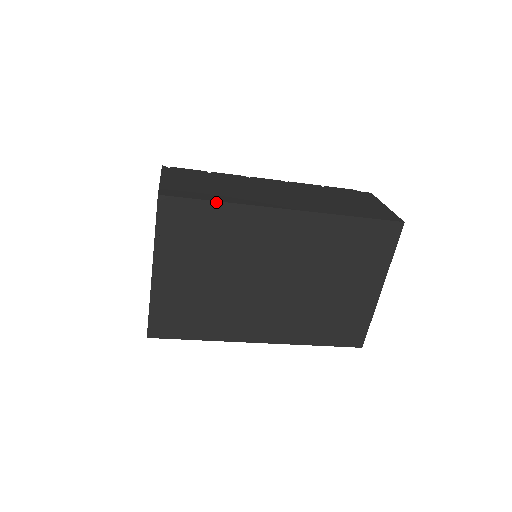
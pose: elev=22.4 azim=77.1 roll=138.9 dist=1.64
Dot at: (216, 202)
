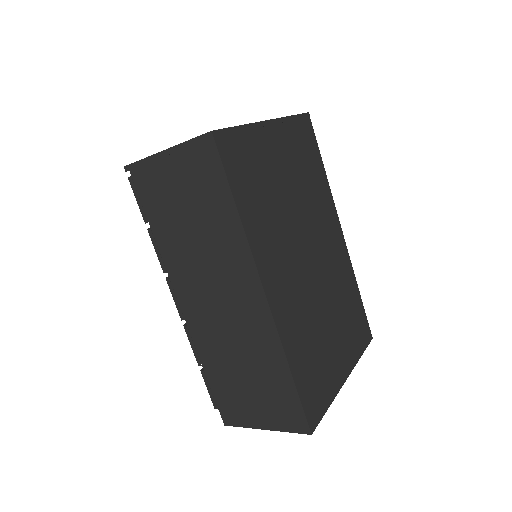
Dot at: (323, 165)
